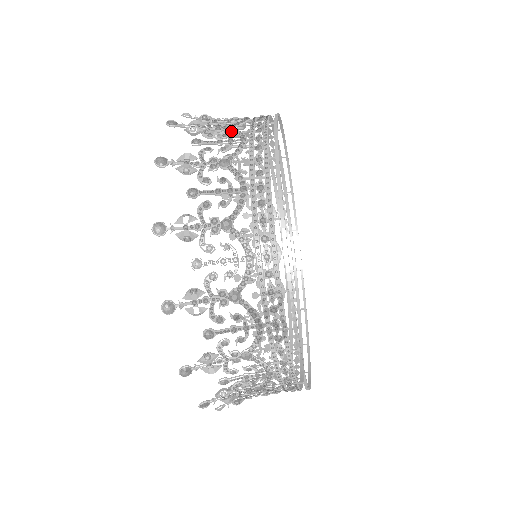
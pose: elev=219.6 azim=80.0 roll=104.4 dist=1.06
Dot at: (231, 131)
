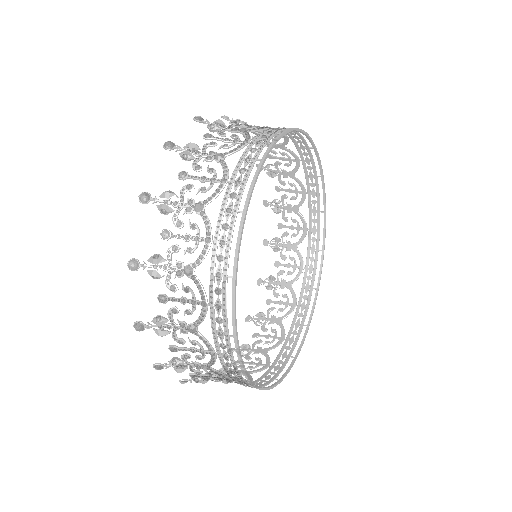
Dot at: (192, 279)
